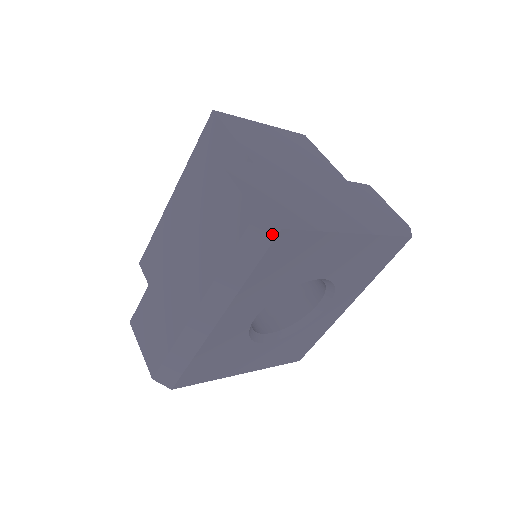
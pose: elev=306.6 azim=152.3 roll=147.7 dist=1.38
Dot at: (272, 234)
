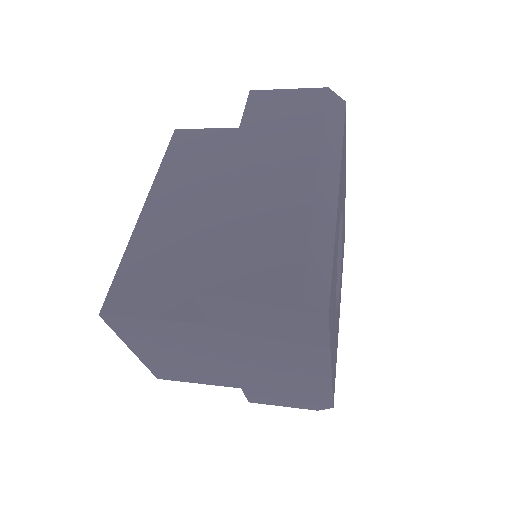
Dot at: (343, 105)
